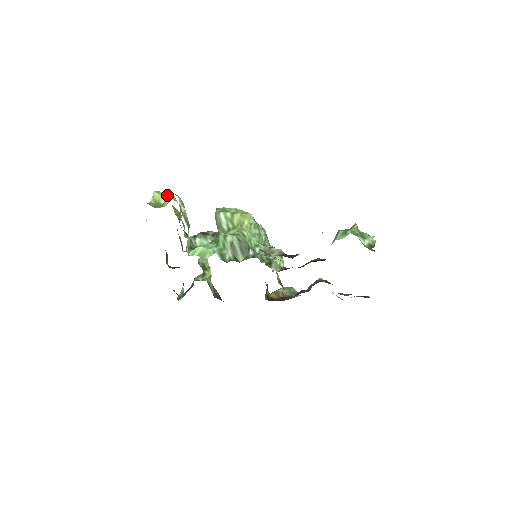
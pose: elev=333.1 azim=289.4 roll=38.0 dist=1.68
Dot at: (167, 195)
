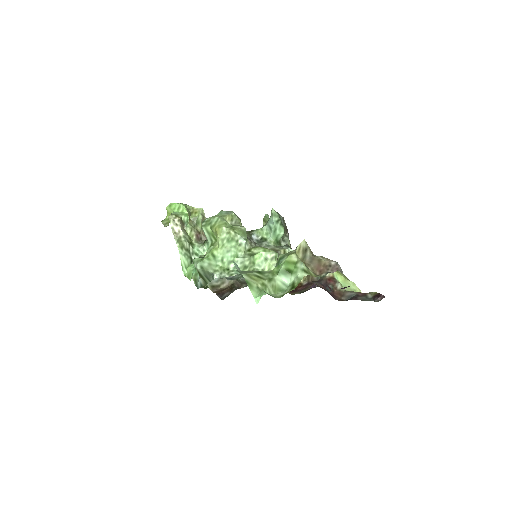
Dot at: (176, 208)
